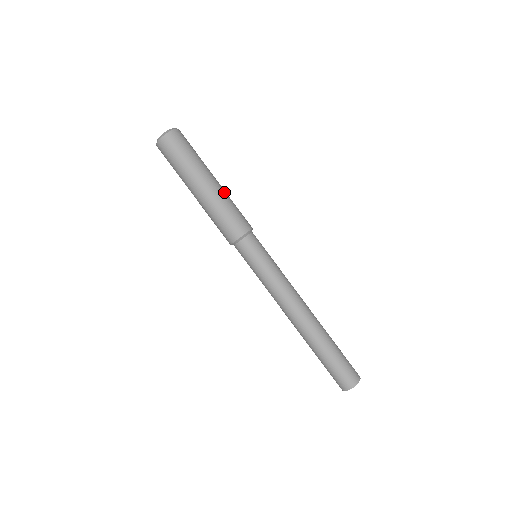
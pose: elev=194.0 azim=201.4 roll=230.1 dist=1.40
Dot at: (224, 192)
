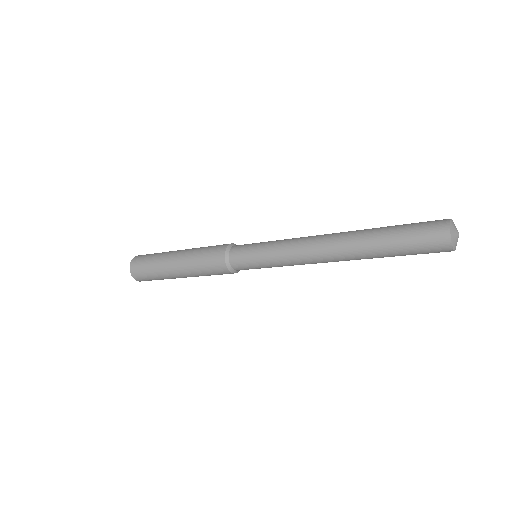
Dot at: (188, 253)
